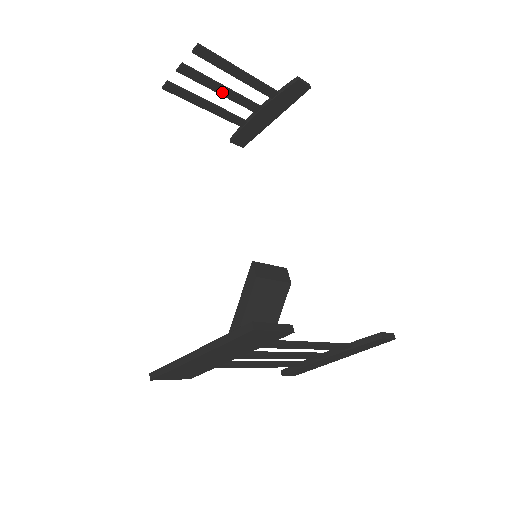
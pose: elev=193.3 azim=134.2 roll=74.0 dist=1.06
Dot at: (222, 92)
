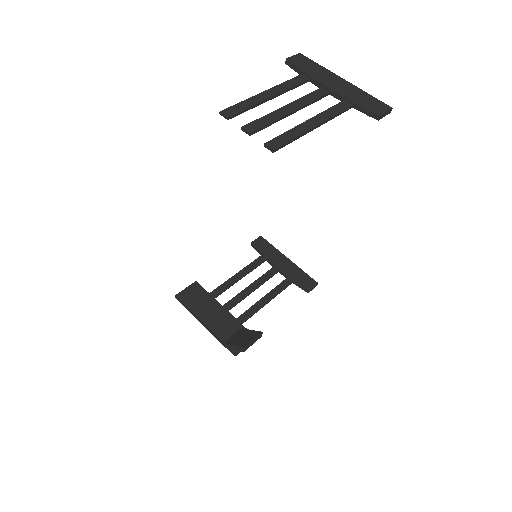
Dot at: (288, 109)
